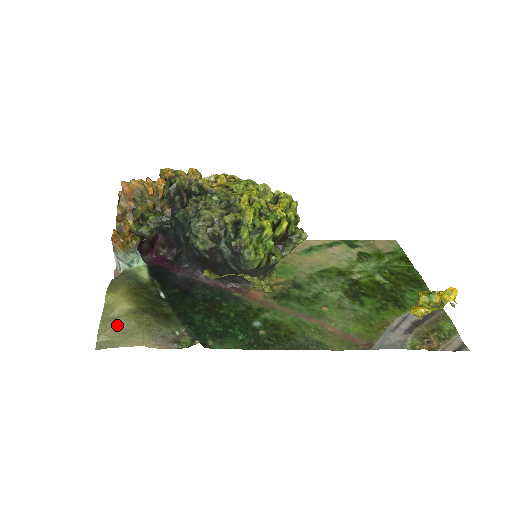
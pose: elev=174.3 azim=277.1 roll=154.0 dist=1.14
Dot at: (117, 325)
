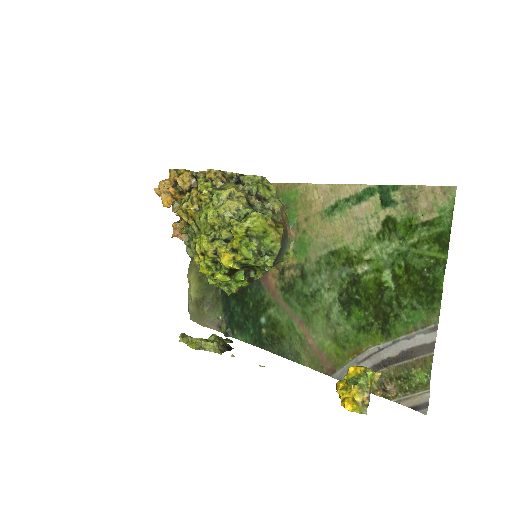
Dot at: (192, 309)
